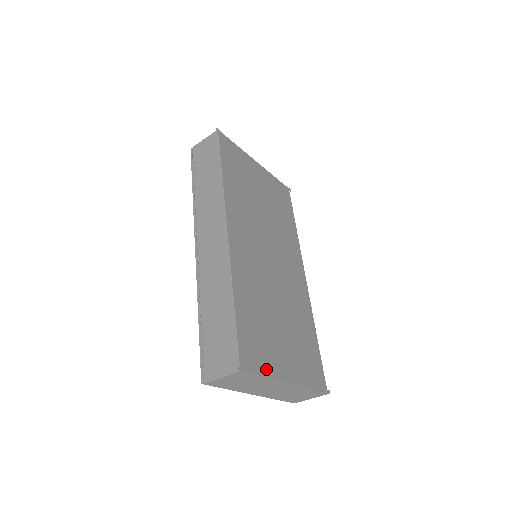
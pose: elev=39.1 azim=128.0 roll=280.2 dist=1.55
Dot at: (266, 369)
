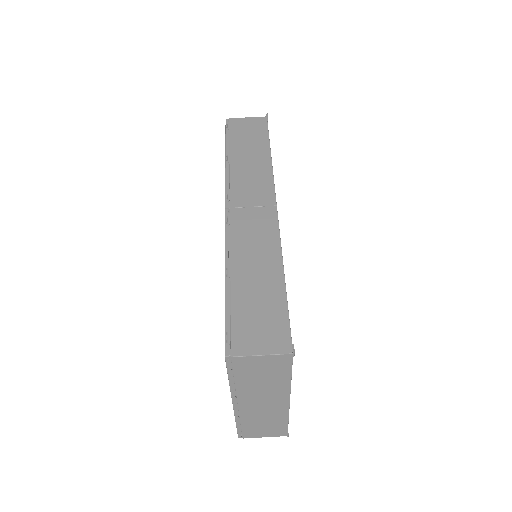
Dot at: occluded
